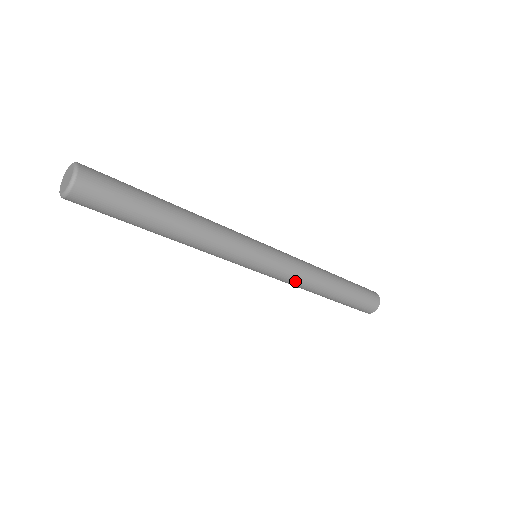
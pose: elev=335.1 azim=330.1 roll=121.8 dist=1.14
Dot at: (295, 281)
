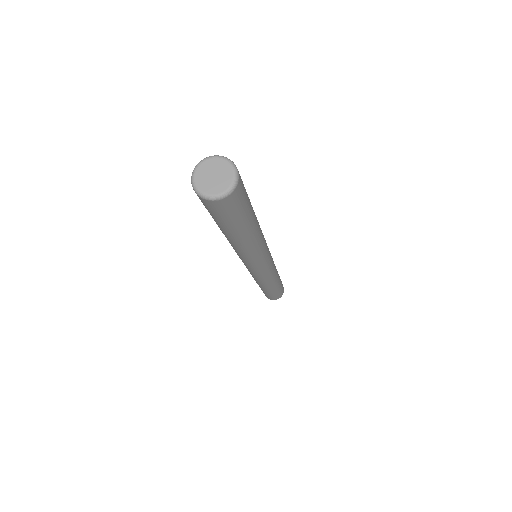
Dot at: (272, 274)
